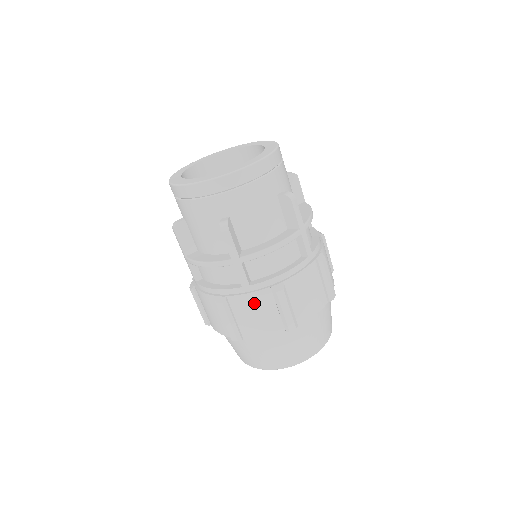
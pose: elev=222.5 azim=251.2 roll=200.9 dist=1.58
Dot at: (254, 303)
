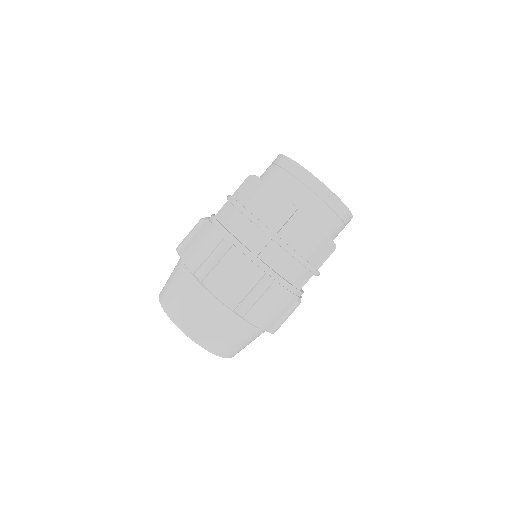
Dot at: (244, 269)
